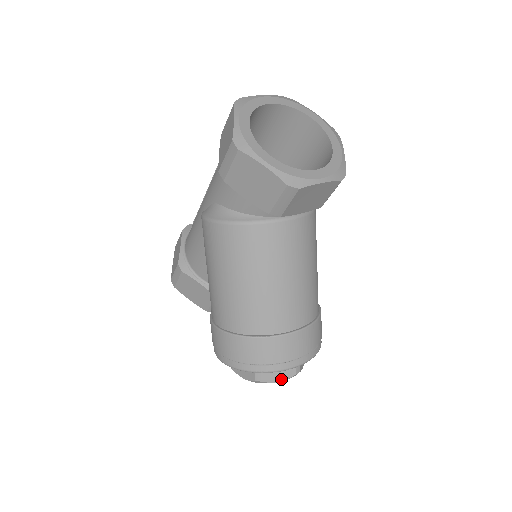
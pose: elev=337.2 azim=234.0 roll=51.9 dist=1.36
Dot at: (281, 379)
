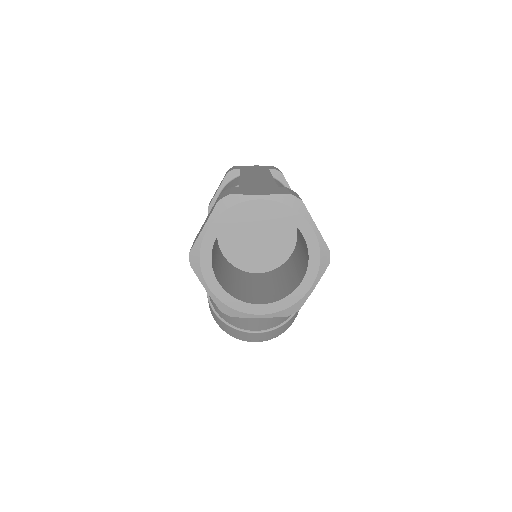
Dot at: occluded
